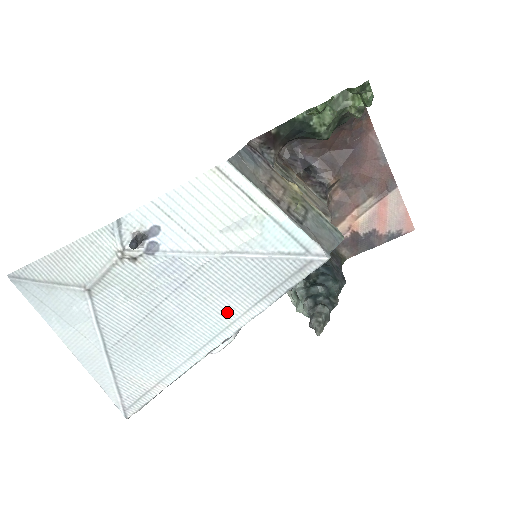
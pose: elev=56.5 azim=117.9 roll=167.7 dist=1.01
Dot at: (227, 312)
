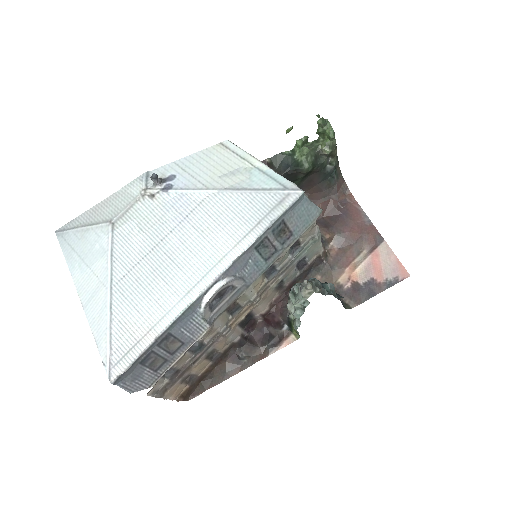
Dot at: (220, 245)
